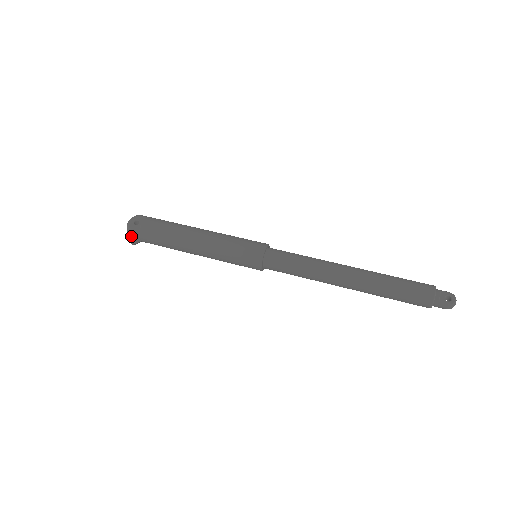
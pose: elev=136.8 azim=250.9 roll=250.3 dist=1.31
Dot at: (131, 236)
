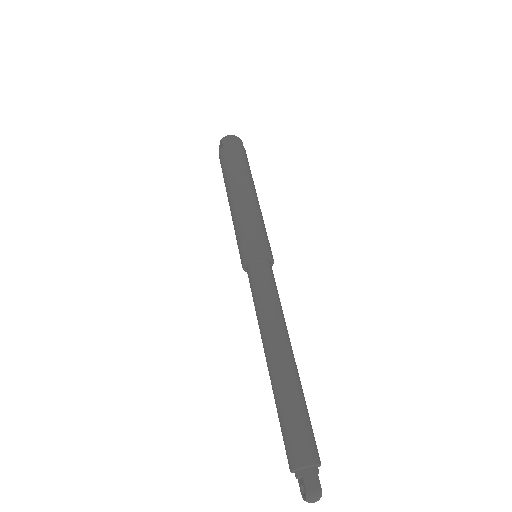
Dot at: occluded
